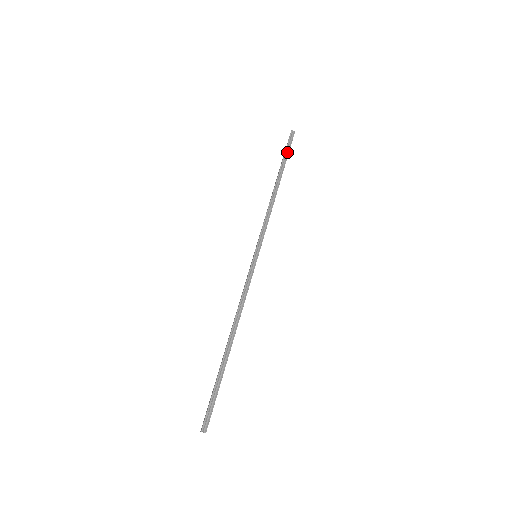
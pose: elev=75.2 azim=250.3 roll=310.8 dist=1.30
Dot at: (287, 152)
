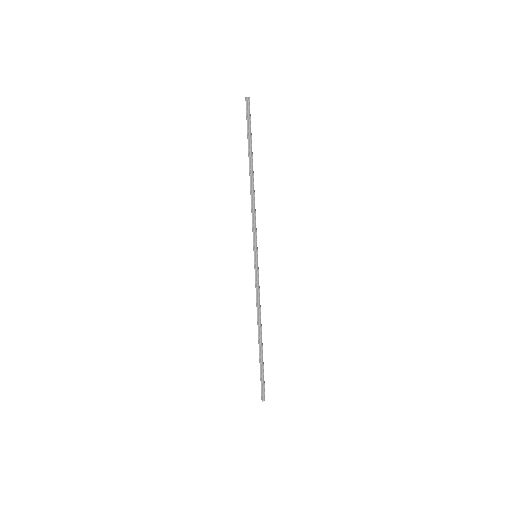
Dot at: (249, 129)
